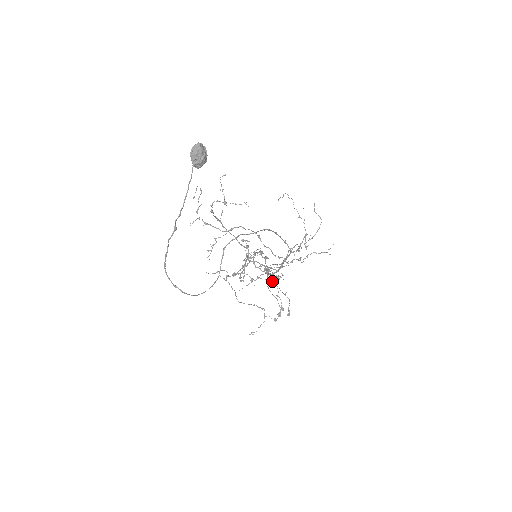
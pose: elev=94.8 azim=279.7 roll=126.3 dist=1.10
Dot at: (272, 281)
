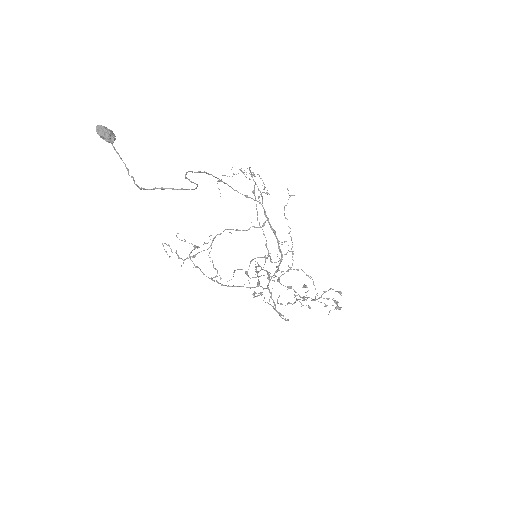
Dot at: occluded
